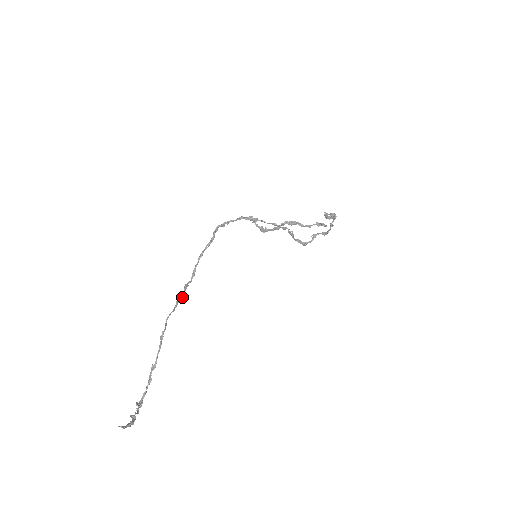
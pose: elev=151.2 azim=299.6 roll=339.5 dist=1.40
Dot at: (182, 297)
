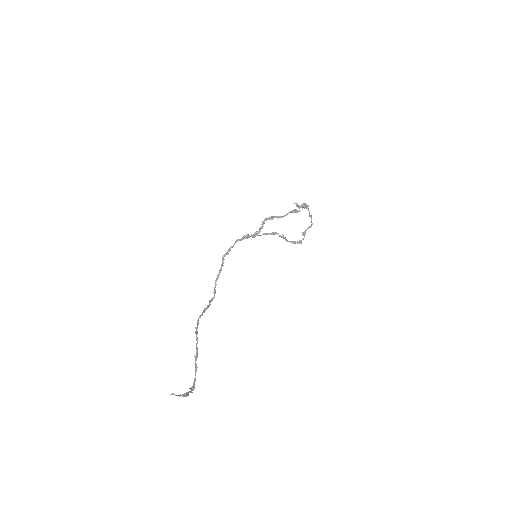
Dot at: (208, 307)
